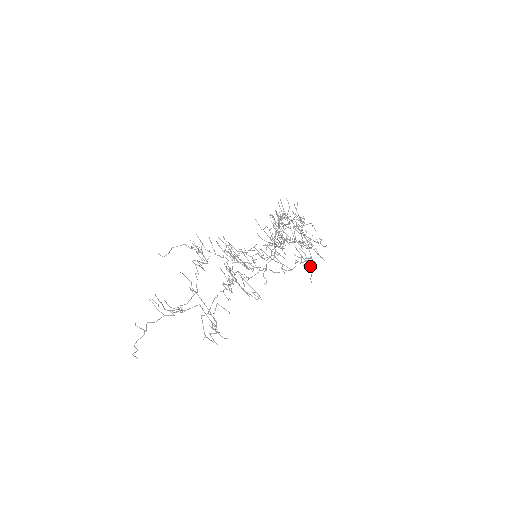
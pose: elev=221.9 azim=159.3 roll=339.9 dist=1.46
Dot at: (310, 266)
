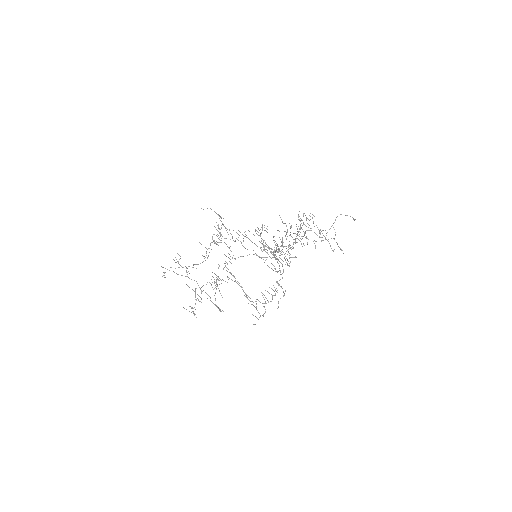
Dot at: occluded
